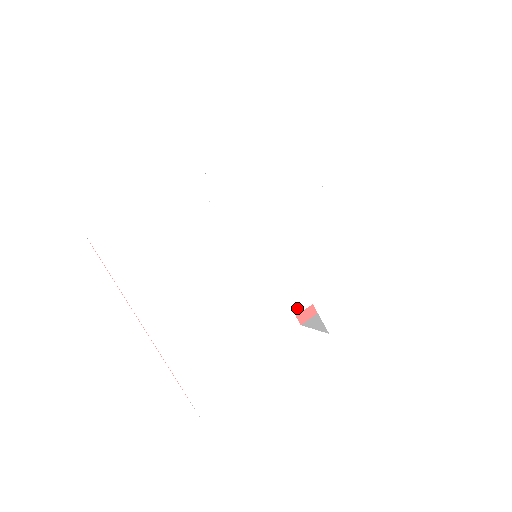
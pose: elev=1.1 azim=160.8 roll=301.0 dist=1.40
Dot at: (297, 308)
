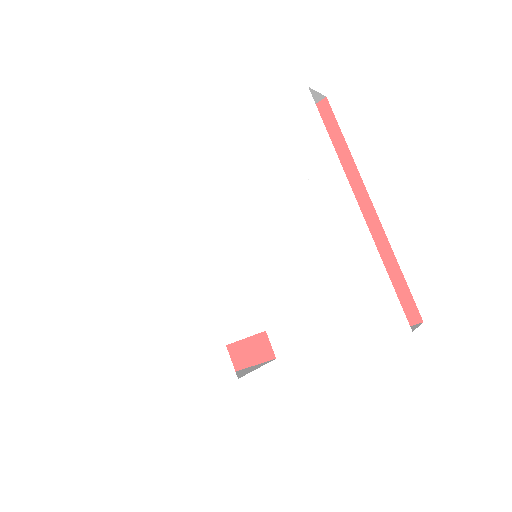
Dot at: (264, 324)
